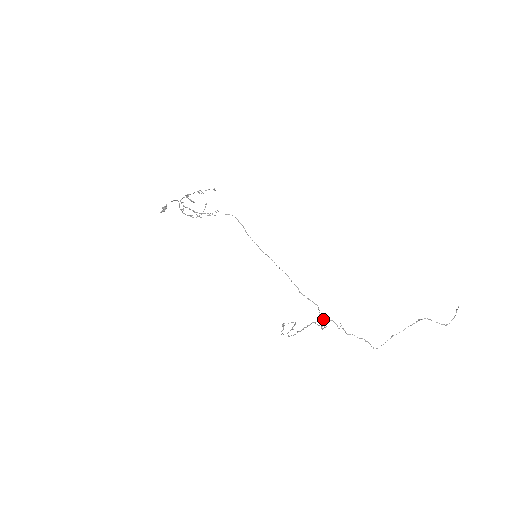
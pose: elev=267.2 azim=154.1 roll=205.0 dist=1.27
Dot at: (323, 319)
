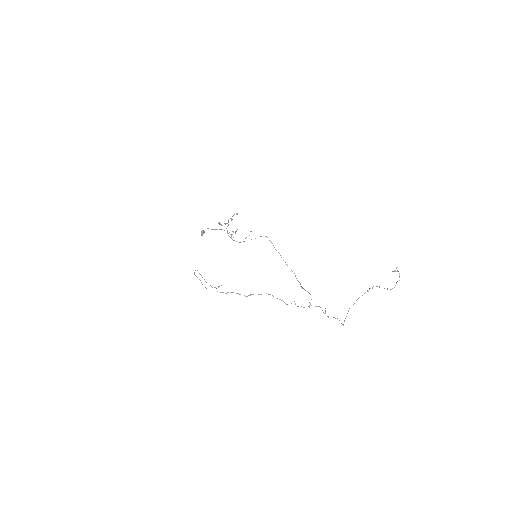
Dot at: occluded
